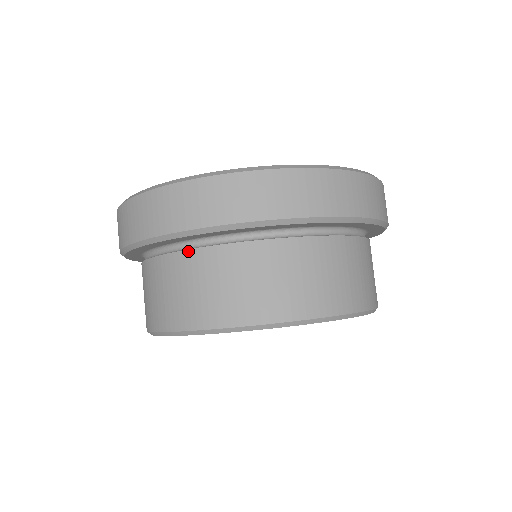
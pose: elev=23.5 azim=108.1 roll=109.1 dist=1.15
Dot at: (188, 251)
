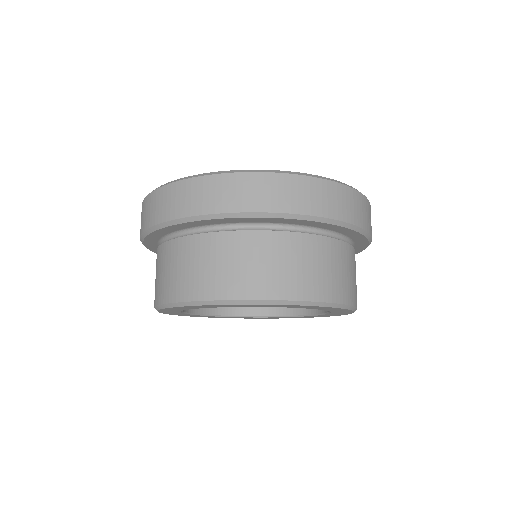
Dot at: (232, 232)
